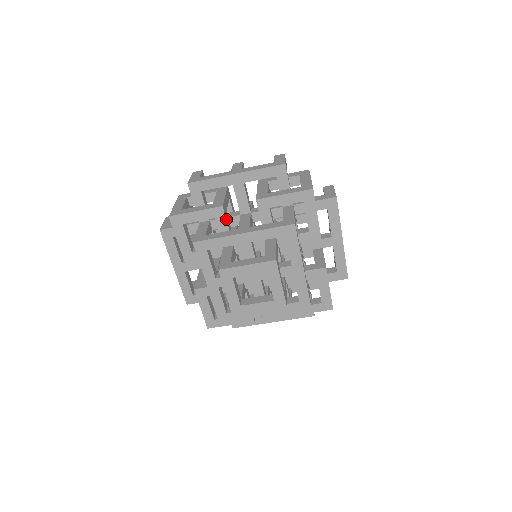
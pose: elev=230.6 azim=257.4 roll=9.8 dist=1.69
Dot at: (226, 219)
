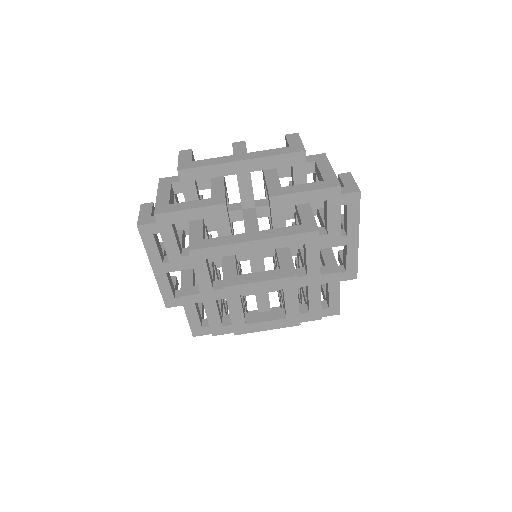
Dot at: (228, 219)
